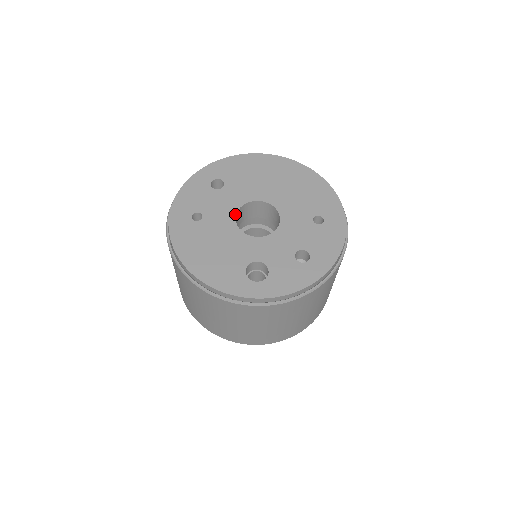
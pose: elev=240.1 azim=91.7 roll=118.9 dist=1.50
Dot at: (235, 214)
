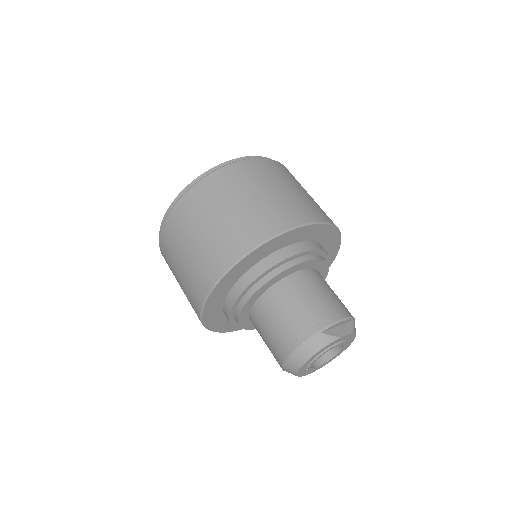
Dot at: occluded
